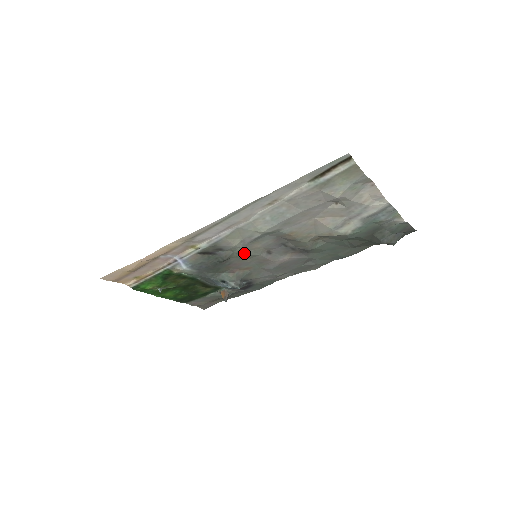
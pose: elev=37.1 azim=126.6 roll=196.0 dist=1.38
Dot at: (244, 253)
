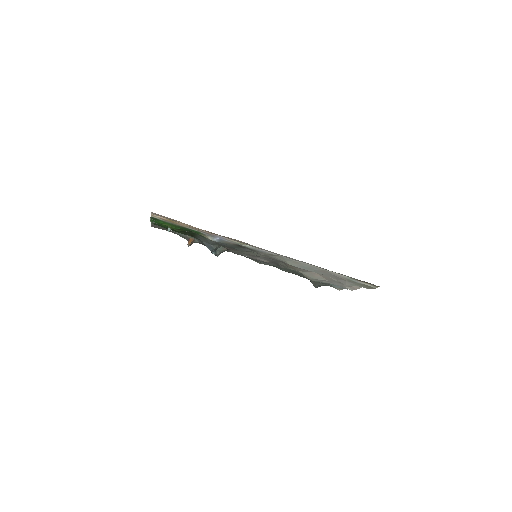
Dot at: (254, 253)
